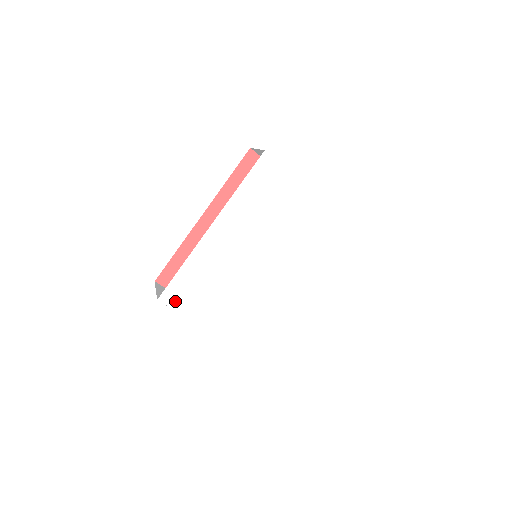
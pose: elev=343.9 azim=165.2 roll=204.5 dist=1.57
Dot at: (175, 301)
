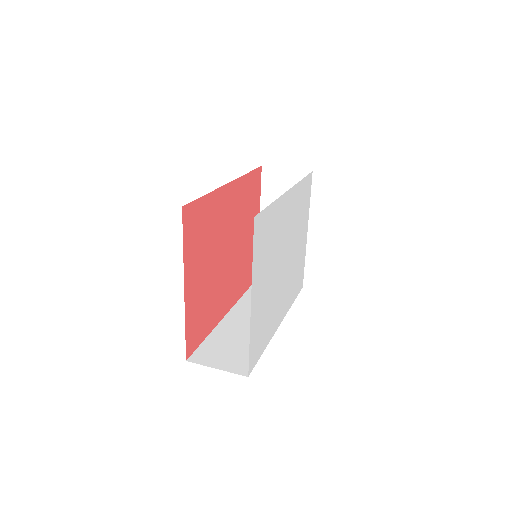
Dot at: (257, 234)
